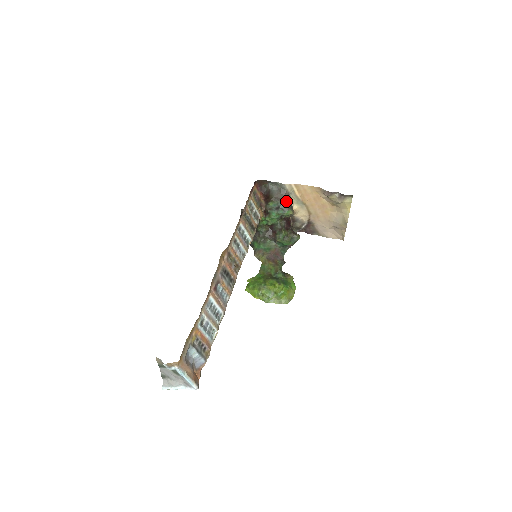
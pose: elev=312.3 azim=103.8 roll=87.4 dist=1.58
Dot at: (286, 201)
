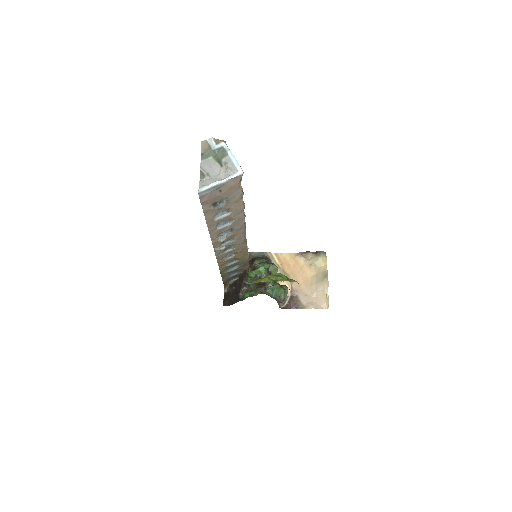
Dot at: occluded
